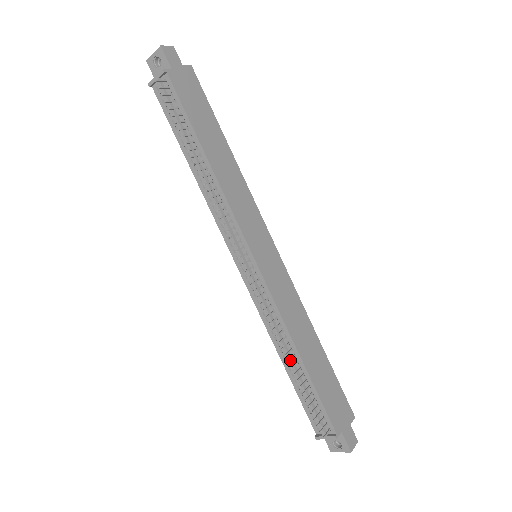
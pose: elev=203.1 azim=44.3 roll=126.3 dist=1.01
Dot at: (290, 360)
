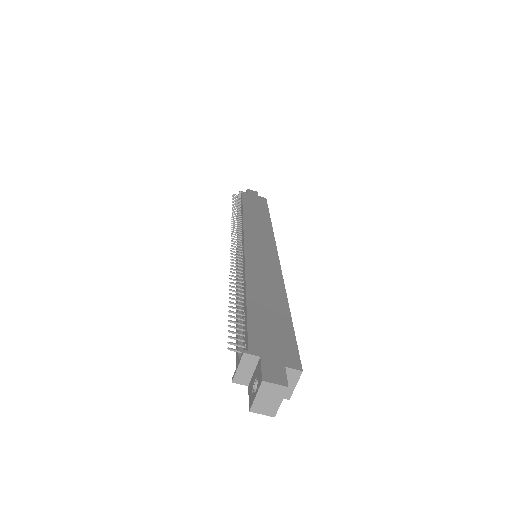
Dot at: (233, 290)
